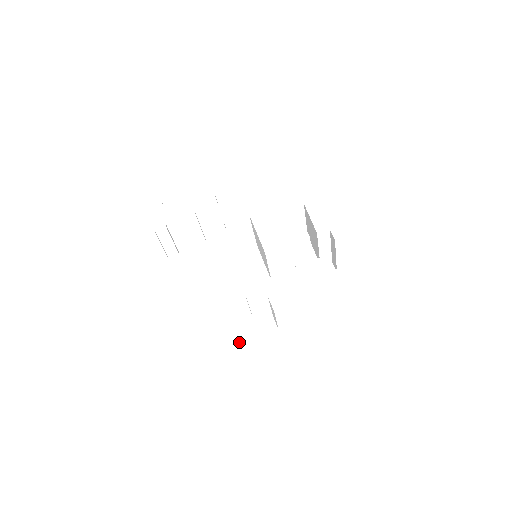
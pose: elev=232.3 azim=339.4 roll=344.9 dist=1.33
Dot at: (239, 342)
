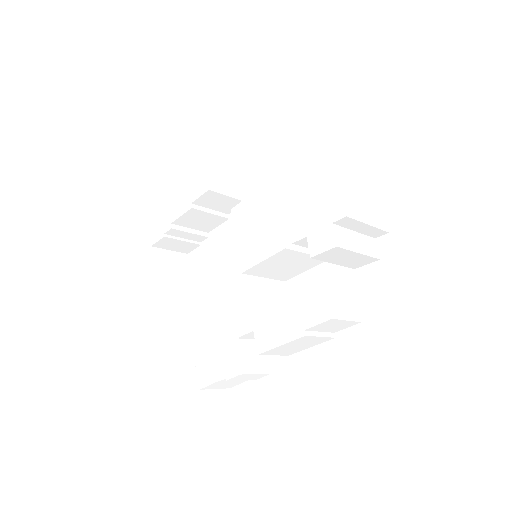
Dot at: (239, 379)
